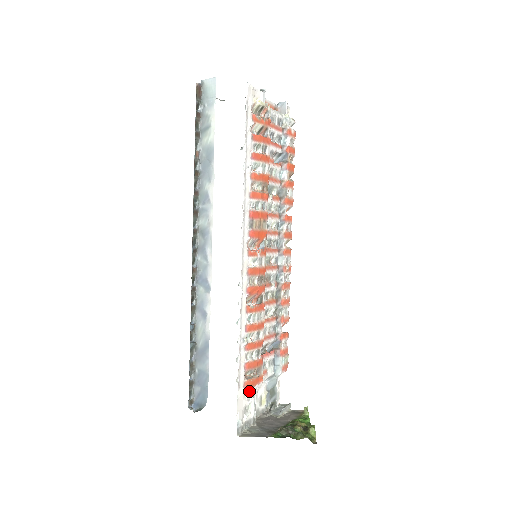
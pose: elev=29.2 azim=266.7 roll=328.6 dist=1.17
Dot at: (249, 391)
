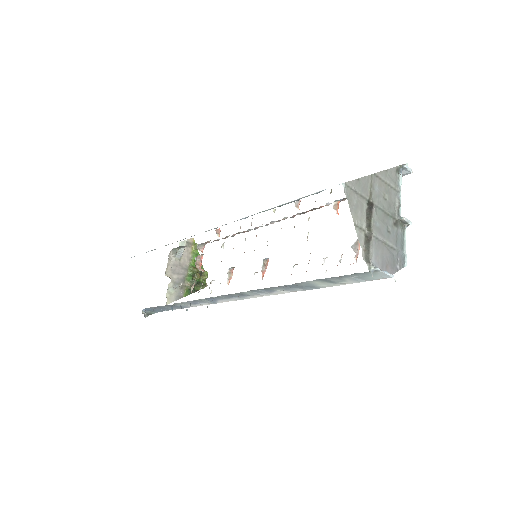
Dot at: occluded
